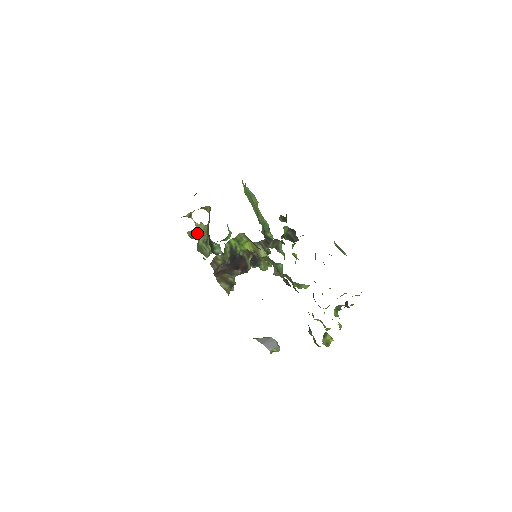
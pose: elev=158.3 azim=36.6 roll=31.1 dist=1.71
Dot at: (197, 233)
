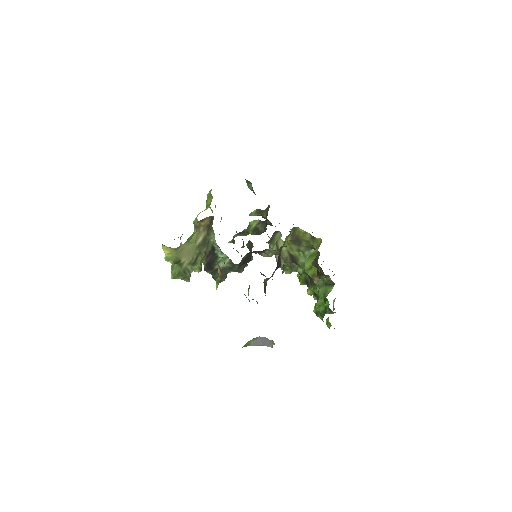
Dot at: (182, 255)
